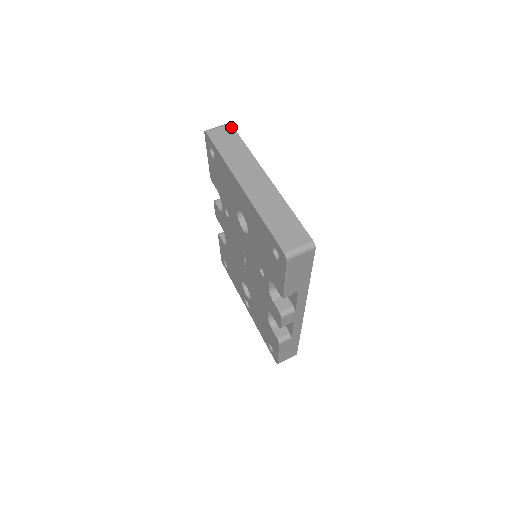
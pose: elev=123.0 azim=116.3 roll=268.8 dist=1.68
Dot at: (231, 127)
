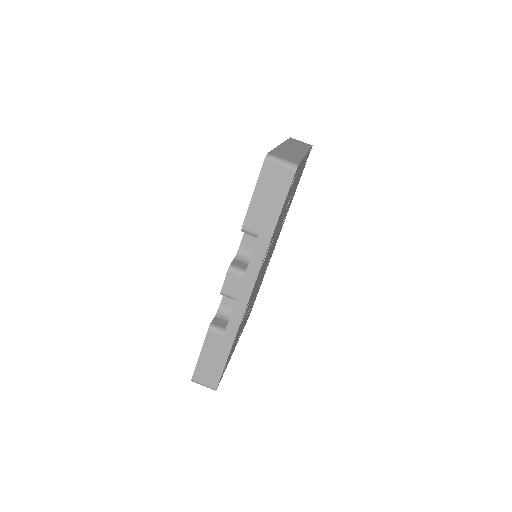
Dot at: (310, 145)
